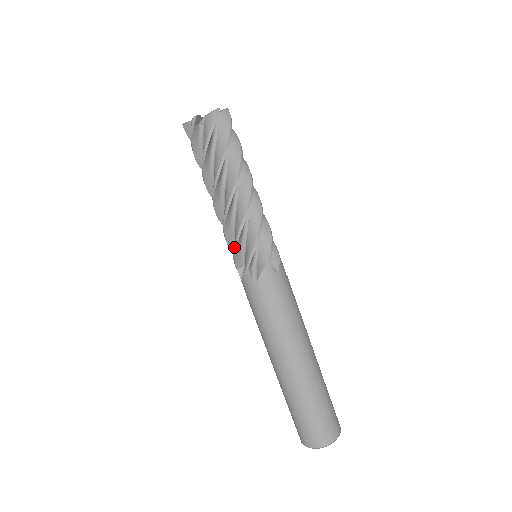
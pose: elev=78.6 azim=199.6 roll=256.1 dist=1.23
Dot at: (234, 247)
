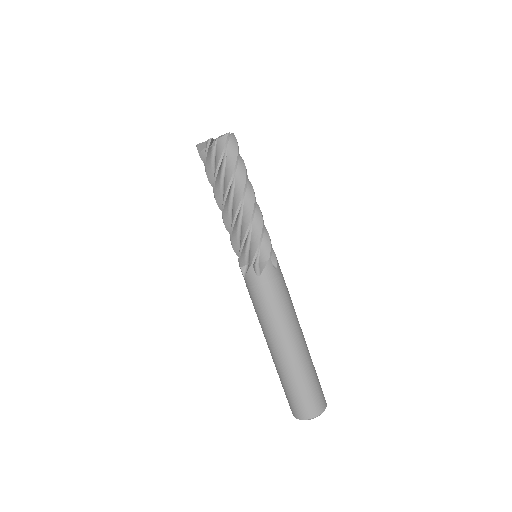
Dot at: (233, 248)
